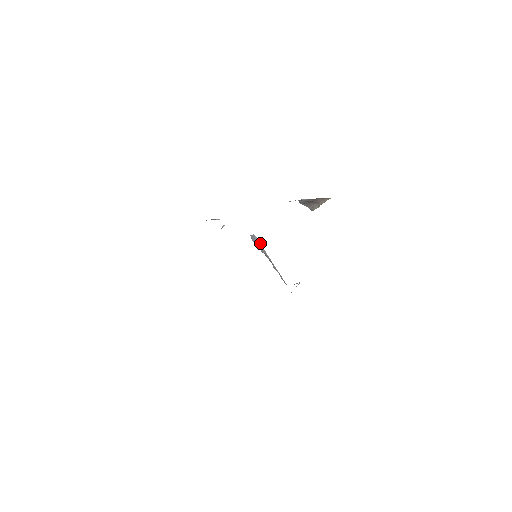
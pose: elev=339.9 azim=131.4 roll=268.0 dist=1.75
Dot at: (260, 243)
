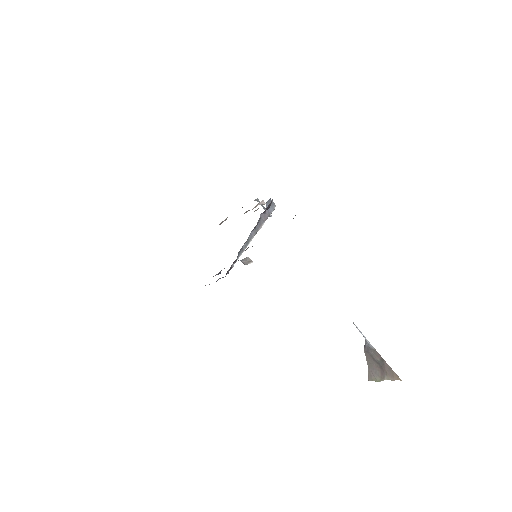
Dot at: (270, 214)
